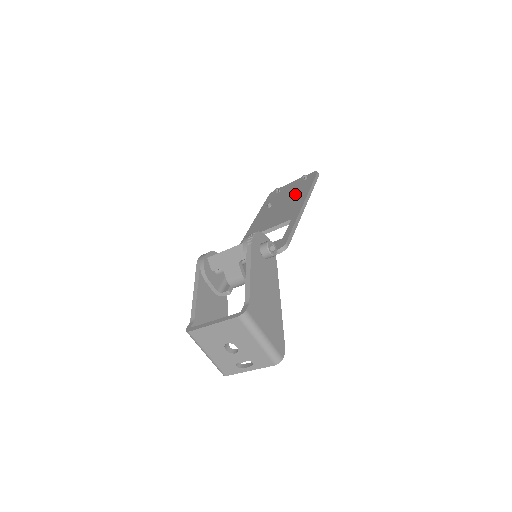
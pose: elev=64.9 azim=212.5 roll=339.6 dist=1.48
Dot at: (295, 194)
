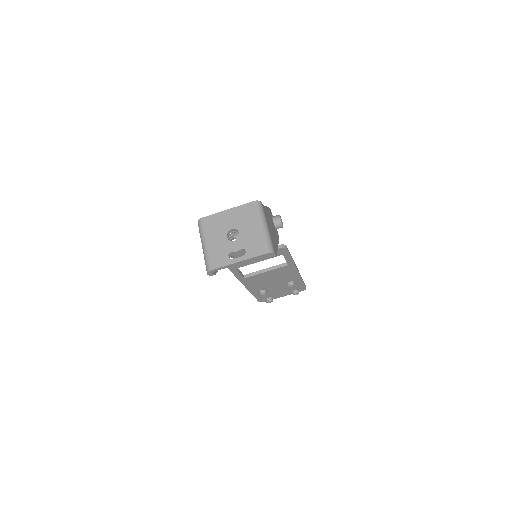
Dot at: occluded
